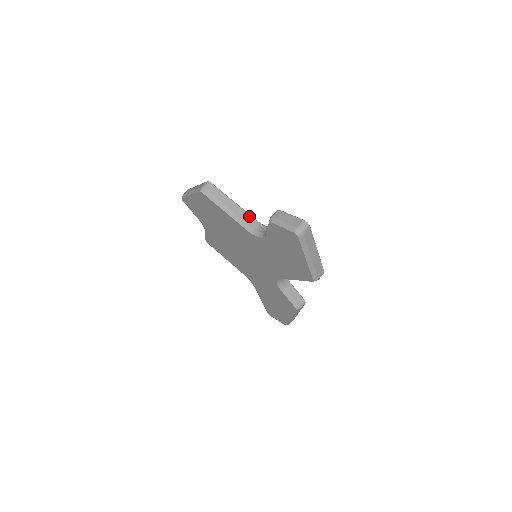
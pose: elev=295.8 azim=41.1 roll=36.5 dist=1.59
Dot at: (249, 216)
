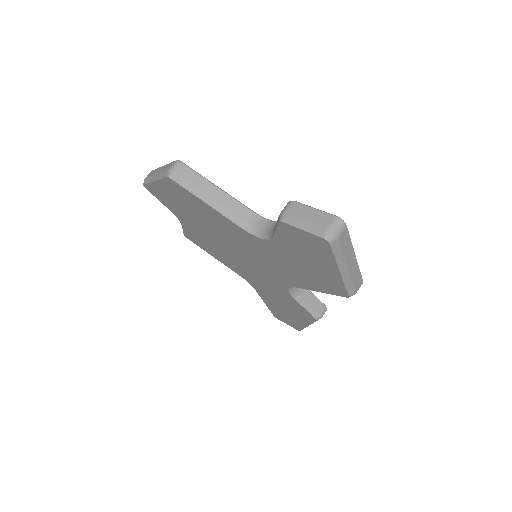
Dot at: (243, 207)
